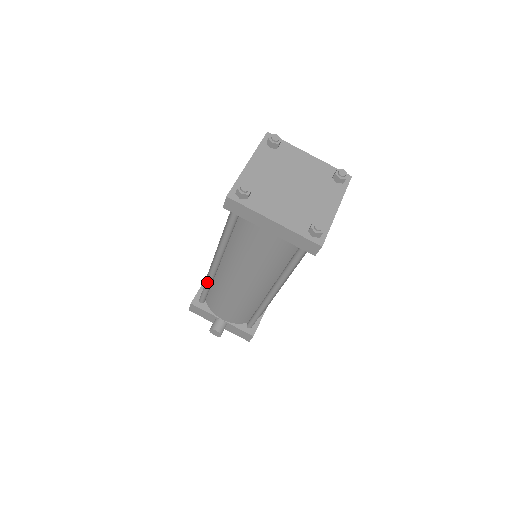
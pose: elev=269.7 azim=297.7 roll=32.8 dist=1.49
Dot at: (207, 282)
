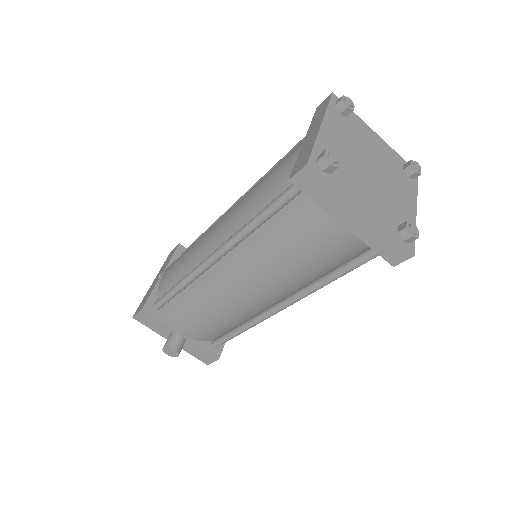
Dot at: (183, 283)
